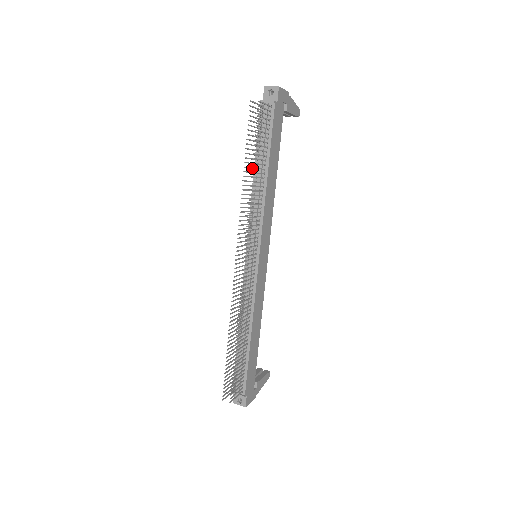
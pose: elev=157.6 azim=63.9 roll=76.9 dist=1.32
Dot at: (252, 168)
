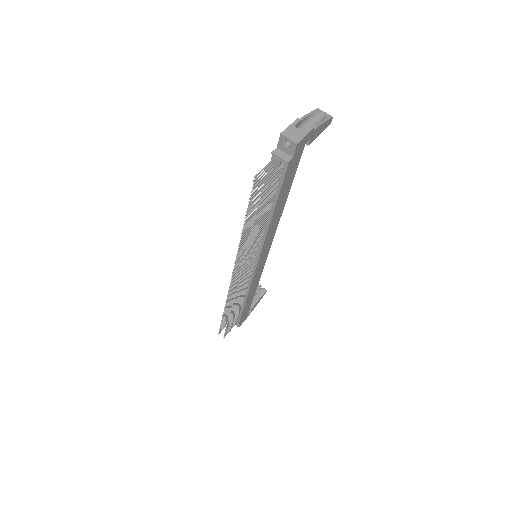
Dot at: (252, 228)
